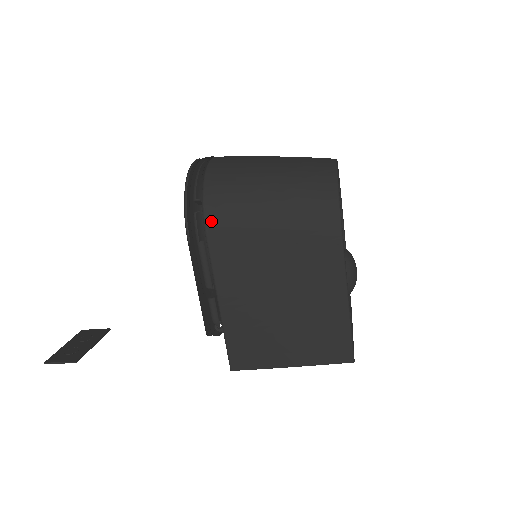
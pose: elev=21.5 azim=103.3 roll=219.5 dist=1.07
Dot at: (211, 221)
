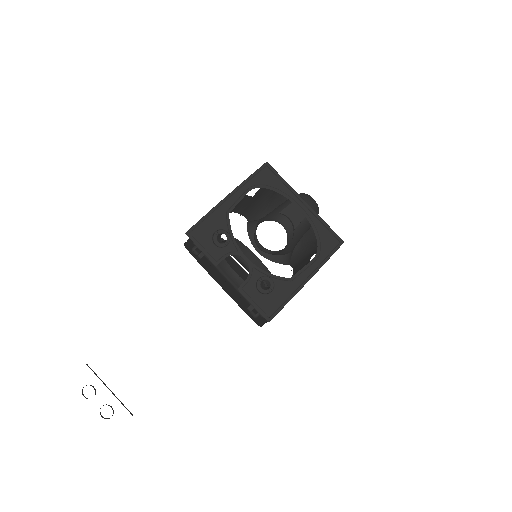
Dot at: occluded
